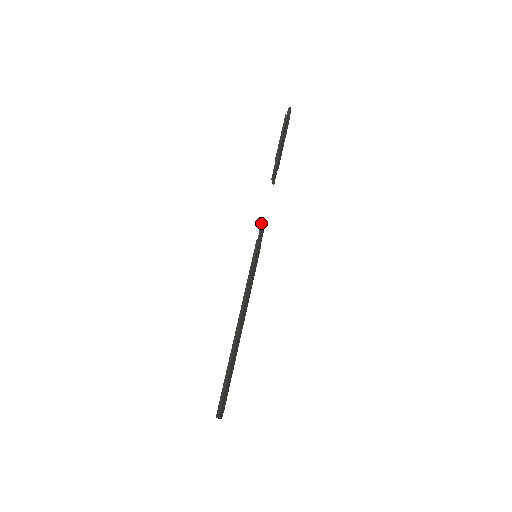
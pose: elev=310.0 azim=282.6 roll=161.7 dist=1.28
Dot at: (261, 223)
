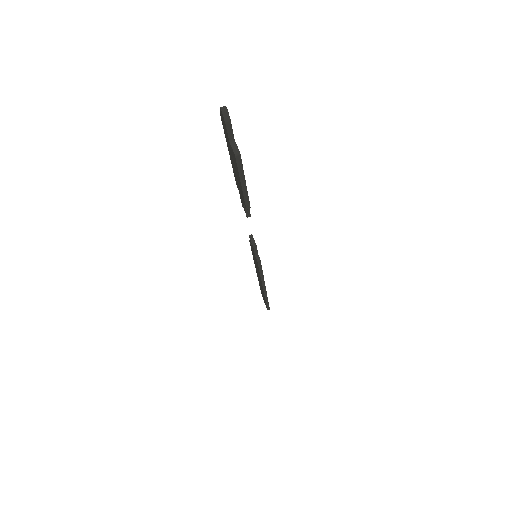
Dot at: (253, 247)
